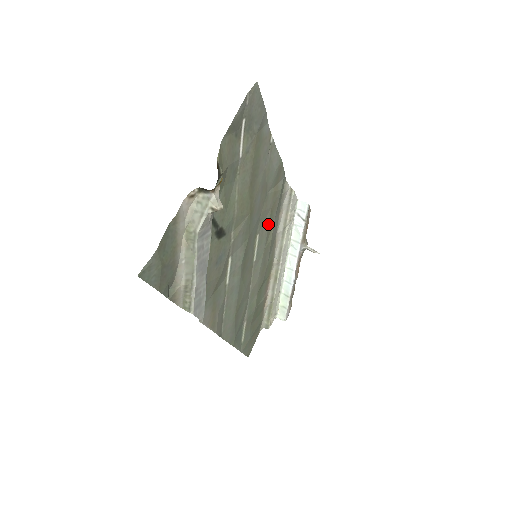
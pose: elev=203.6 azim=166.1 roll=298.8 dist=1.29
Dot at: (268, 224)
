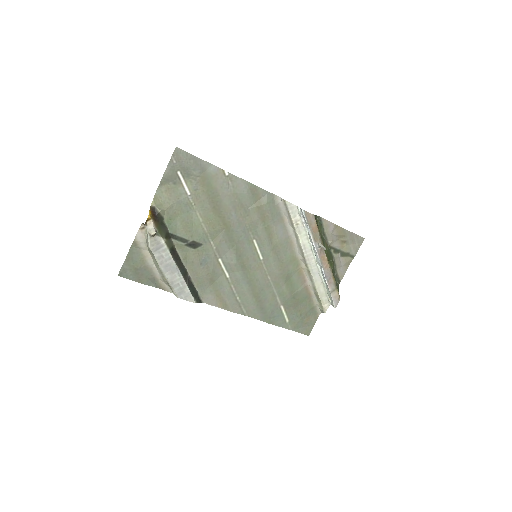
Dot at: (264, 231)
